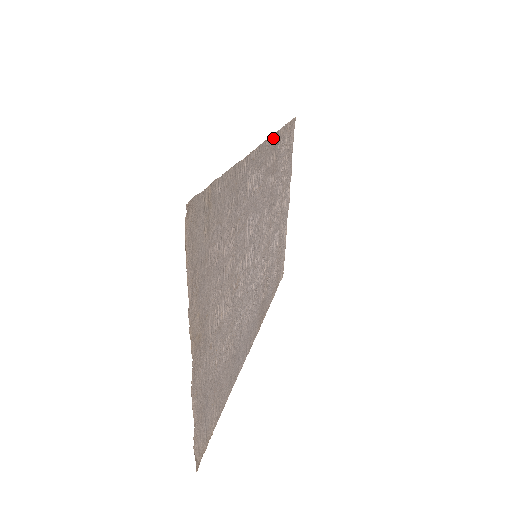
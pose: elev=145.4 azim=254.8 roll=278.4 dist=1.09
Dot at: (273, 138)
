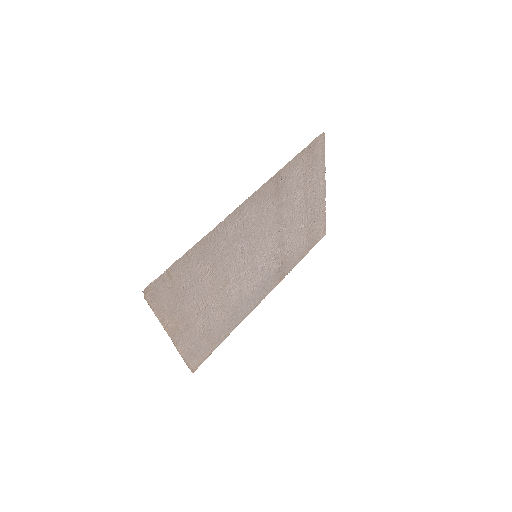
Dot at: (270, 181)
